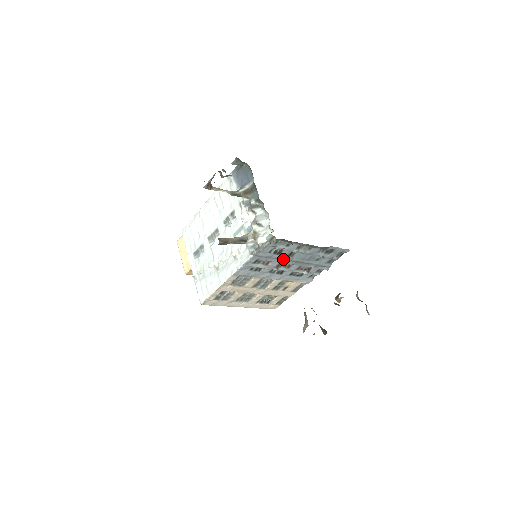
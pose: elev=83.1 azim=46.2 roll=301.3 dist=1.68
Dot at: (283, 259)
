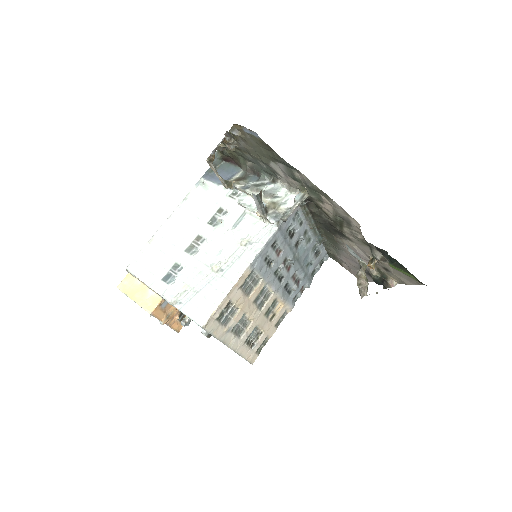
Dot at: (291, 250)
